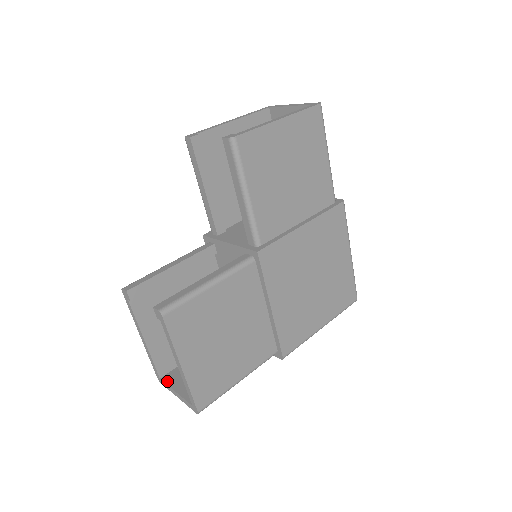
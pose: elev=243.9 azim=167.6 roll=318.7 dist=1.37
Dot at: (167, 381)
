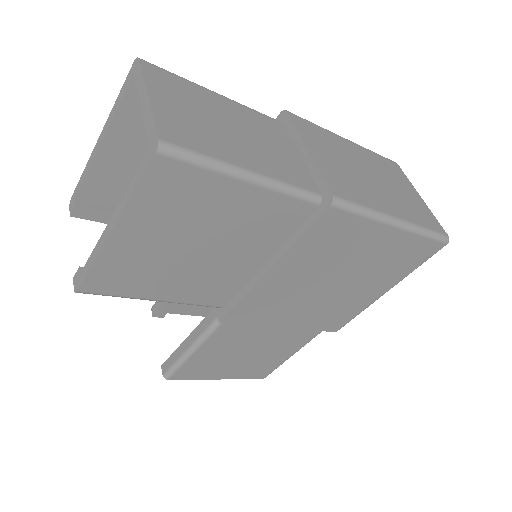
Dot at: occluded
